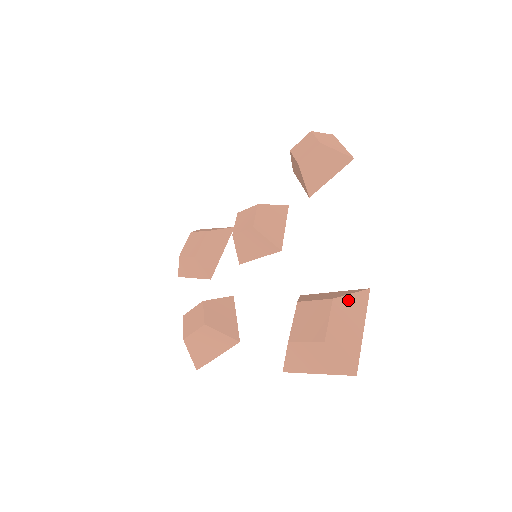
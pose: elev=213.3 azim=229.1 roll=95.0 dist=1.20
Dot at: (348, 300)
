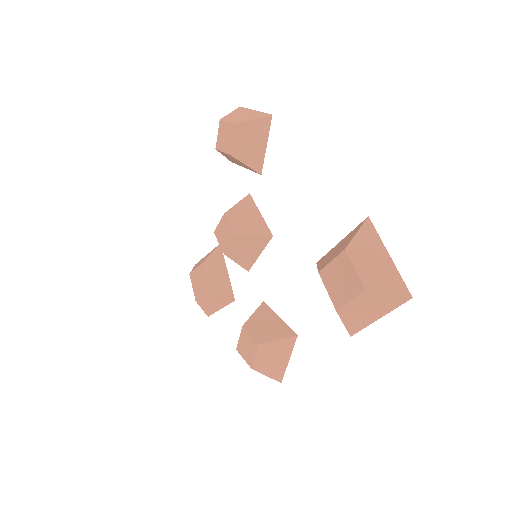
Dot at: (358, 241)
